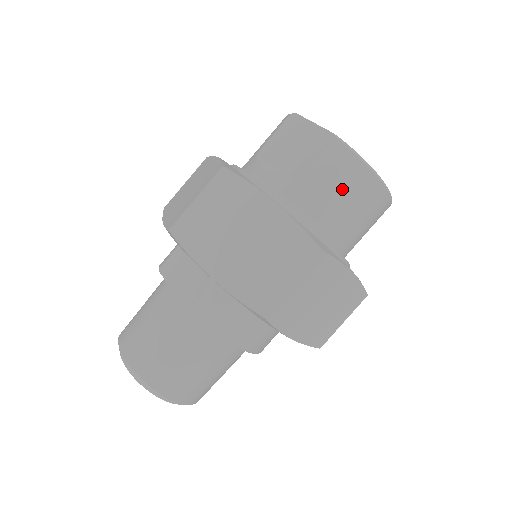
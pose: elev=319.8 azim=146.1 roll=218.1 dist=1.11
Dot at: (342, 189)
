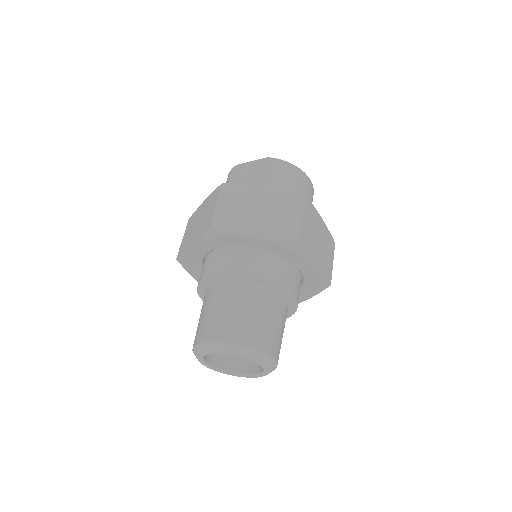
Dot at: (289, 179)
